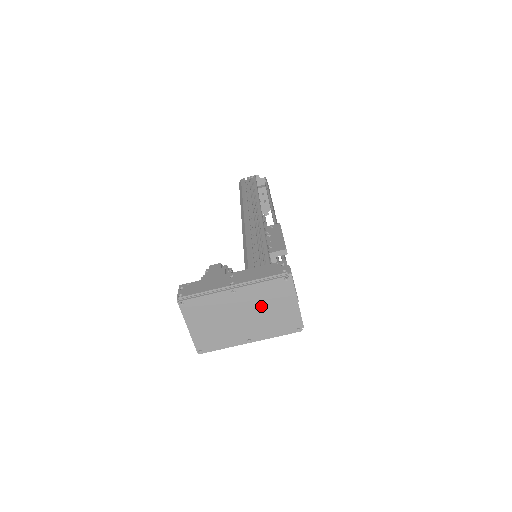
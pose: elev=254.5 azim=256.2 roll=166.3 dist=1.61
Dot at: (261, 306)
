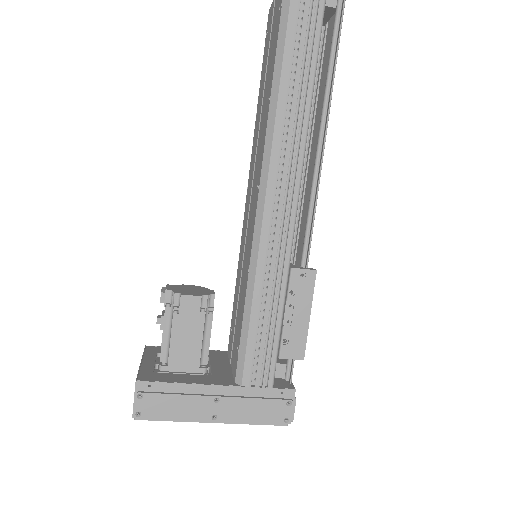
Dot at: occluded
